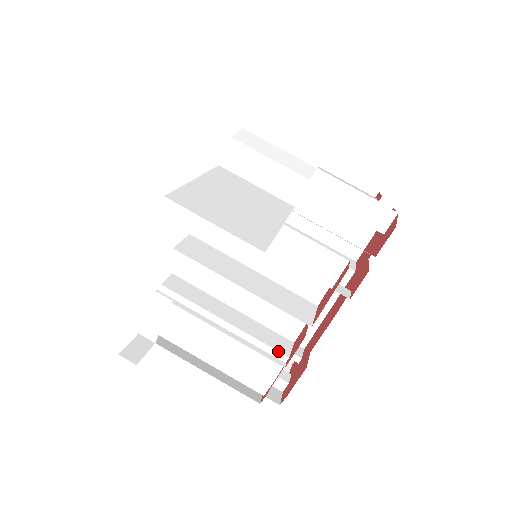
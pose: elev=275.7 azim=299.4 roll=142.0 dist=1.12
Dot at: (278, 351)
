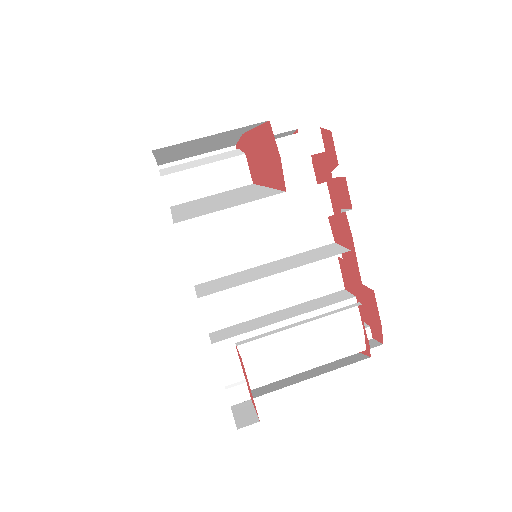
Dot at: (344, 300)
